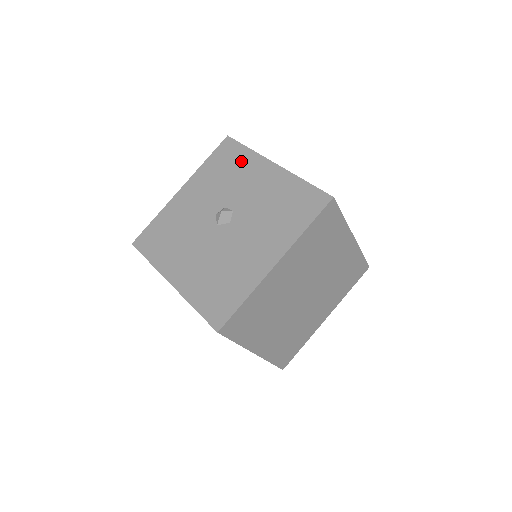
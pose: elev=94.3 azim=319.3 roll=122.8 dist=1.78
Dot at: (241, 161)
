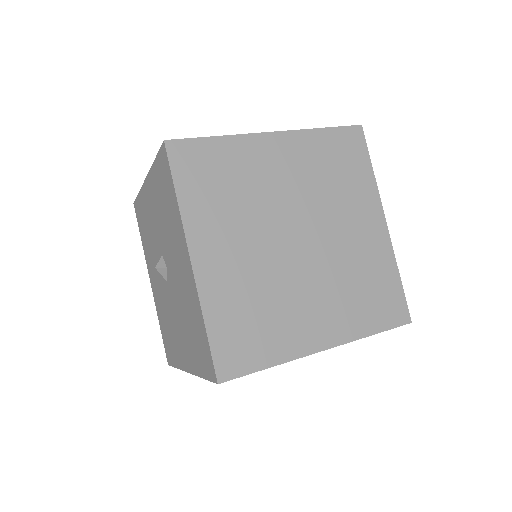
Dot at: (143, 210)
